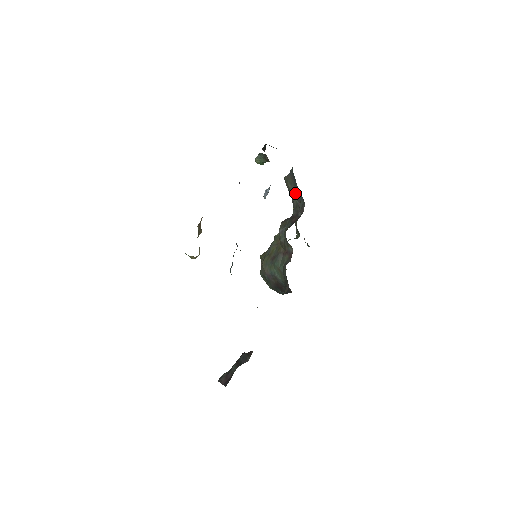
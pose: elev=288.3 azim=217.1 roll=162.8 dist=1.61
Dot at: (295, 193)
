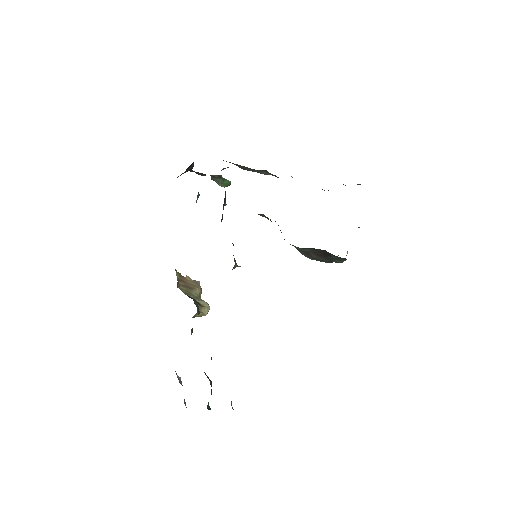
Dot at: occluded
